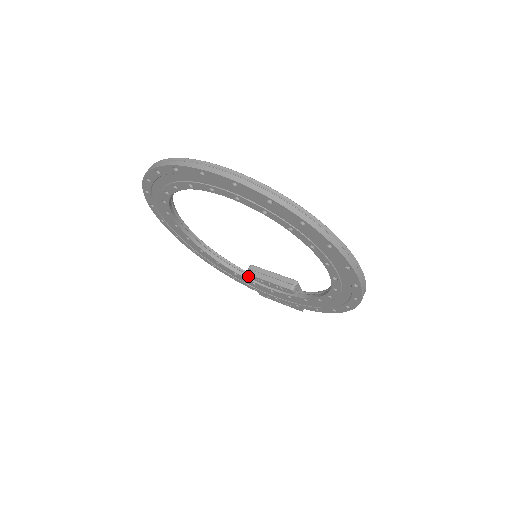
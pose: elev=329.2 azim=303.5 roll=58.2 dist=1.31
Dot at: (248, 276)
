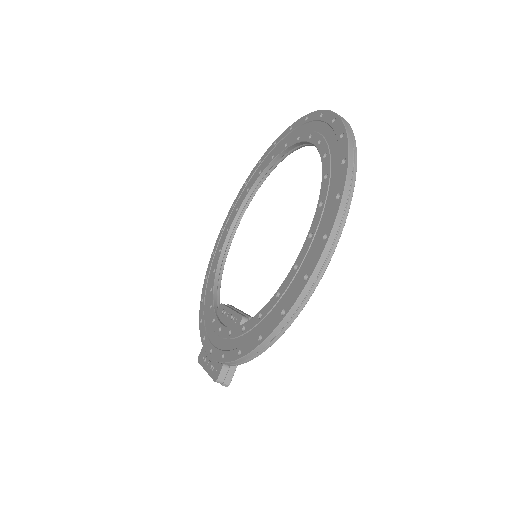
Dot at: (219, 309)
